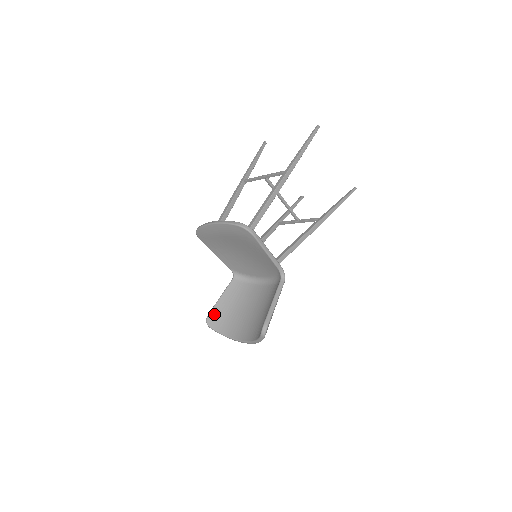
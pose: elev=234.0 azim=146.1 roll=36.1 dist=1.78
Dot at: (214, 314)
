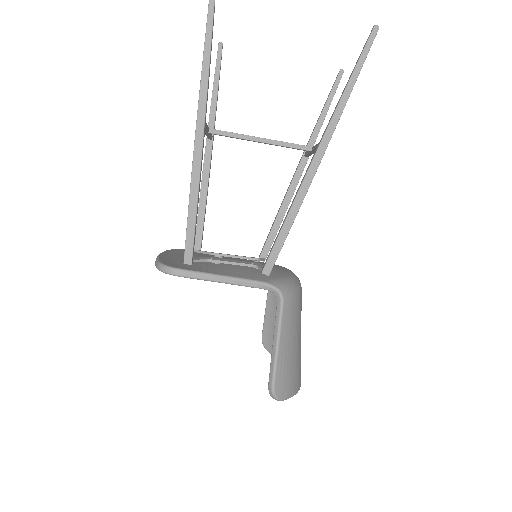
Dot at: (267, 334)
